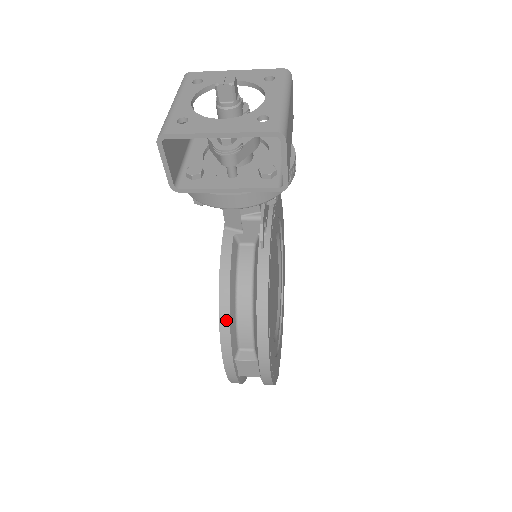
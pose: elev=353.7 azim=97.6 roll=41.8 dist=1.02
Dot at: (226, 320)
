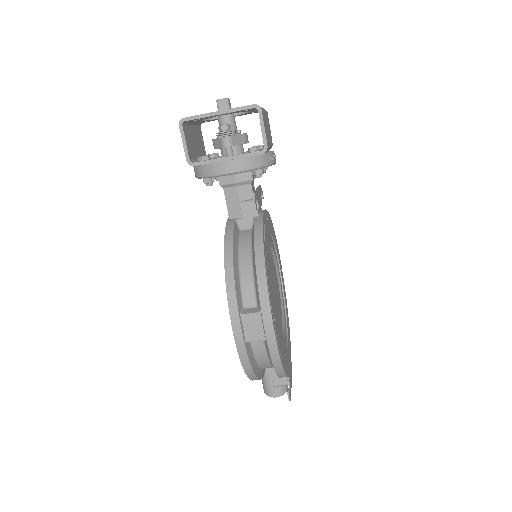
Dot at: (231, 271)
